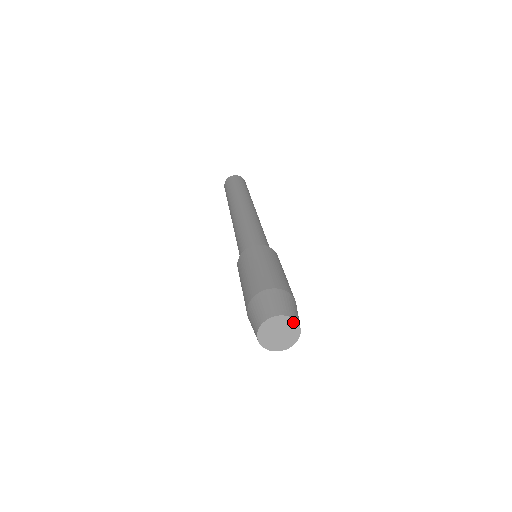
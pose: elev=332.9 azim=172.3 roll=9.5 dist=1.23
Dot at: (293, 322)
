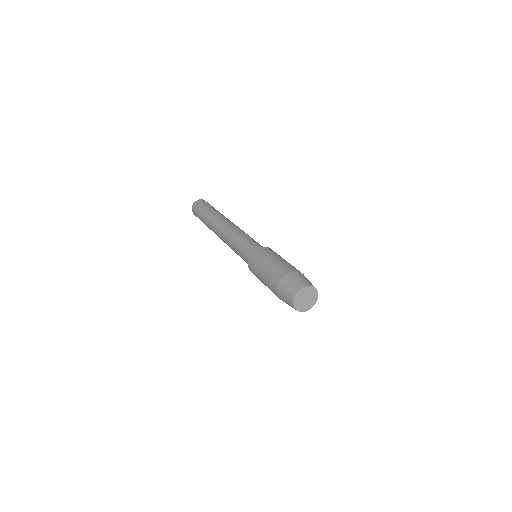
Dot at: (315, 291)
